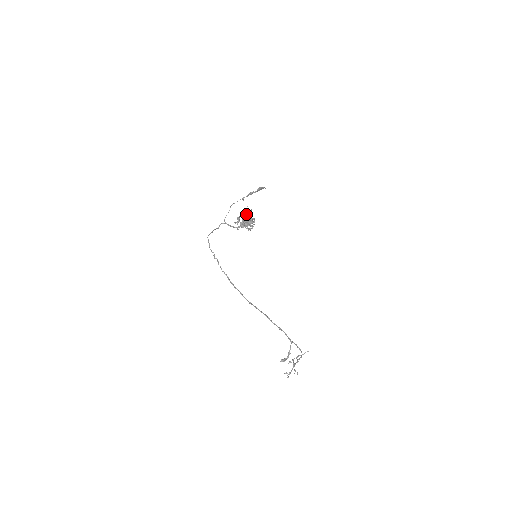
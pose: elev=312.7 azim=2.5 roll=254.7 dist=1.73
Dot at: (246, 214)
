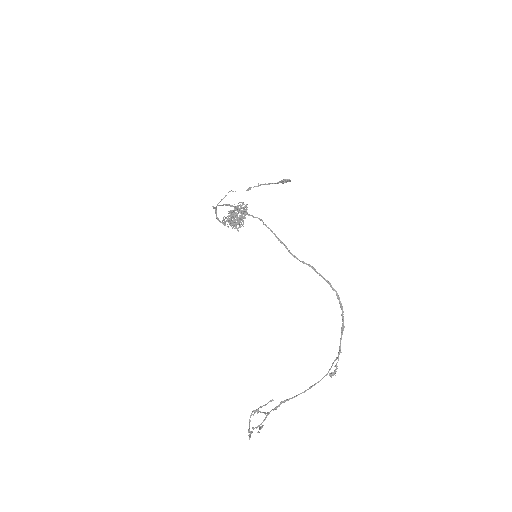
Dot at: occluded
